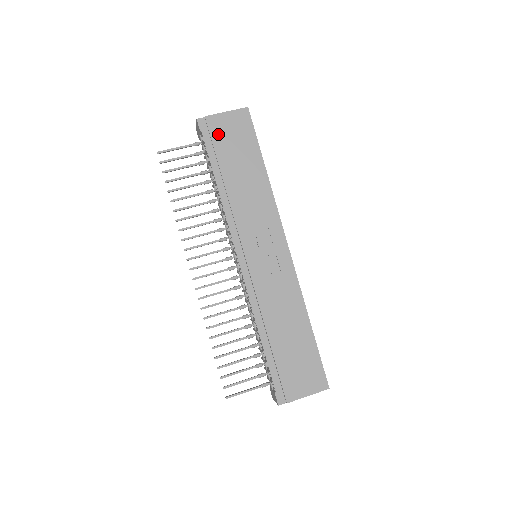
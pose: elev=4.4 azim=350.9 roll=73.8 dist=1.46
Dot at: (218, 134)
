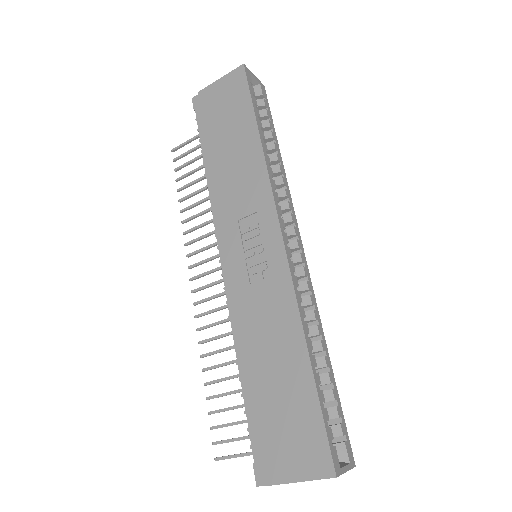
Dot at: (209, 107)
